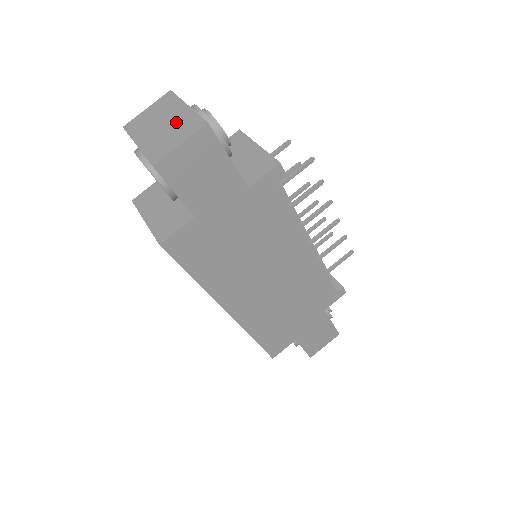
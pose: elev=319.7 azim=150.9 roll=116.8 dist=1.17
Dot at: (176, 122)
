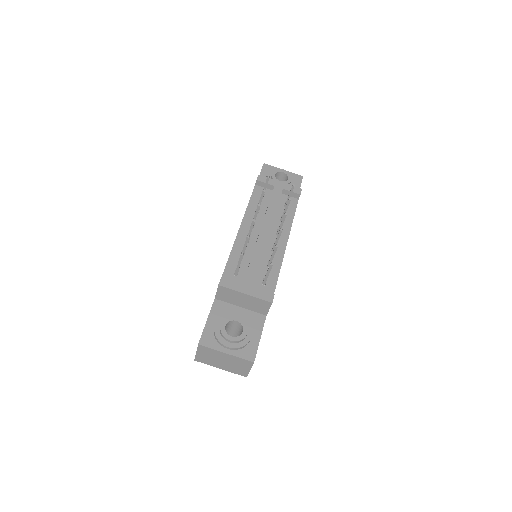
Dot at: (231, 361)
